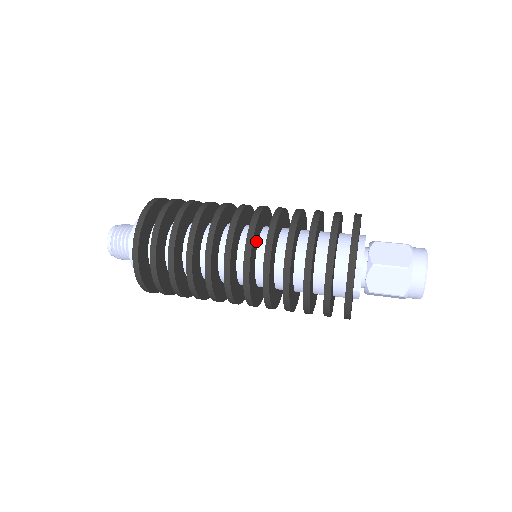
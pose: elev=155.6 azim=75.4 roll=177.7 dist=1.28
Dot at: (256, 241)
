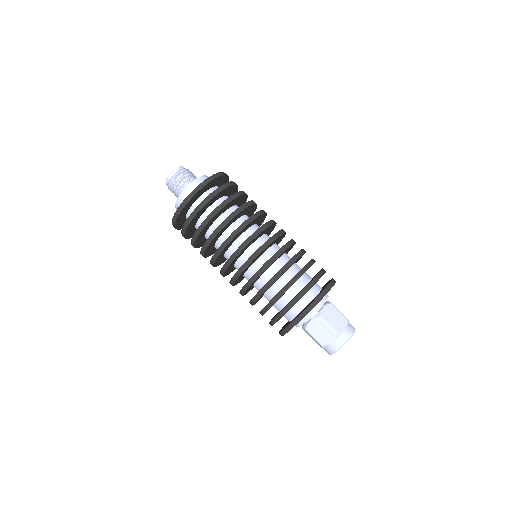
Dot at: (245, 271)
